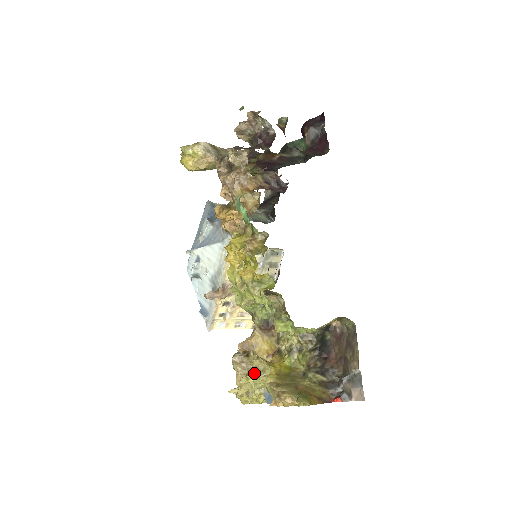
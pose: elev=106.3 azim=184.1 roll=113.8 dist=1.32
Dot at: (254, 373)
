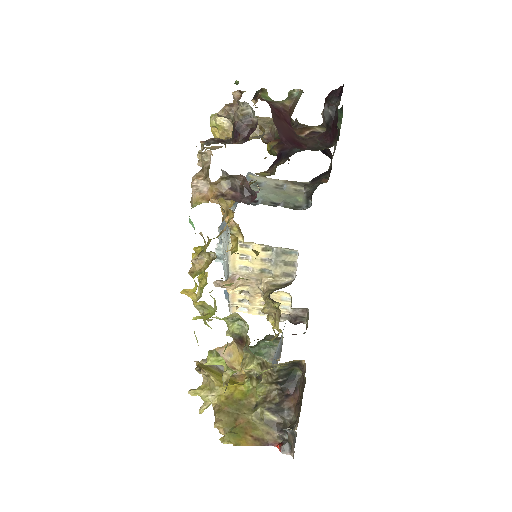
Dot at: (204, 389)
